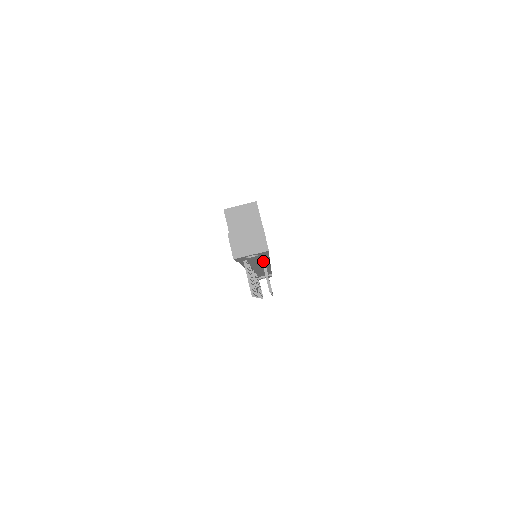
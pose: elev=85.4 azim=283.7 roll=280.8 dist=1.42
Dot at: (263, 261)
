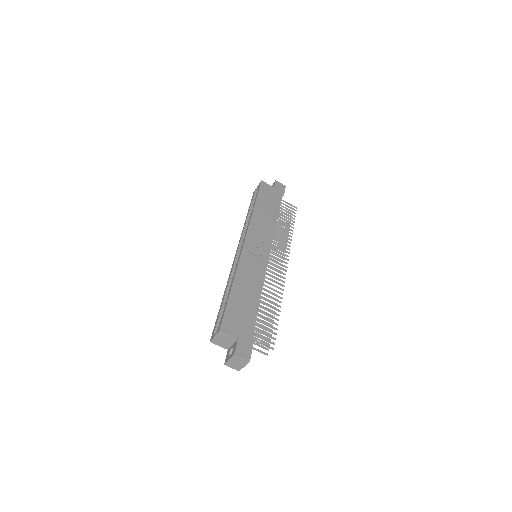
Dot at: (255, 341)
